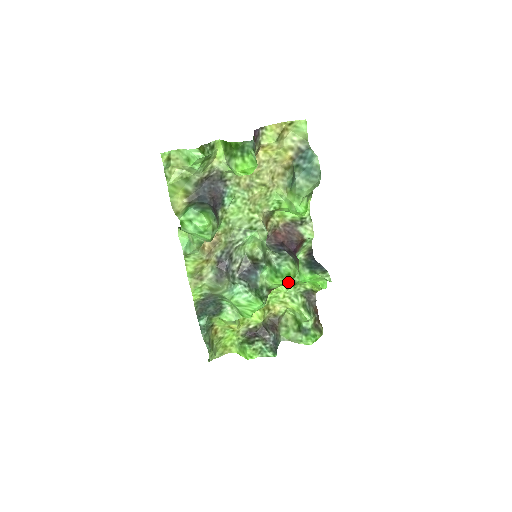
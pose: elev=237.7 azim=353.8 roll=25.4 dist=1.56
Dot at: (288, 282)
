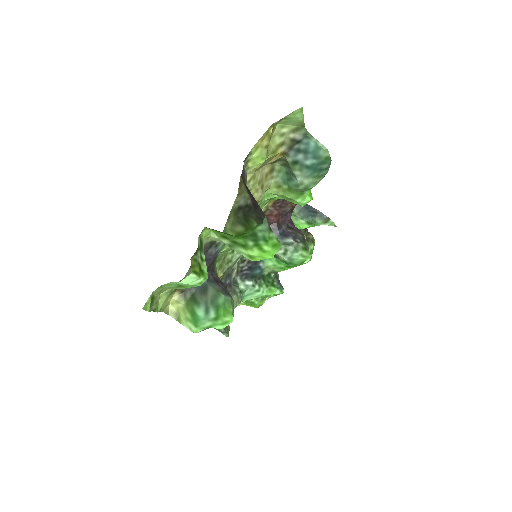
Dot at: (302, 264)
